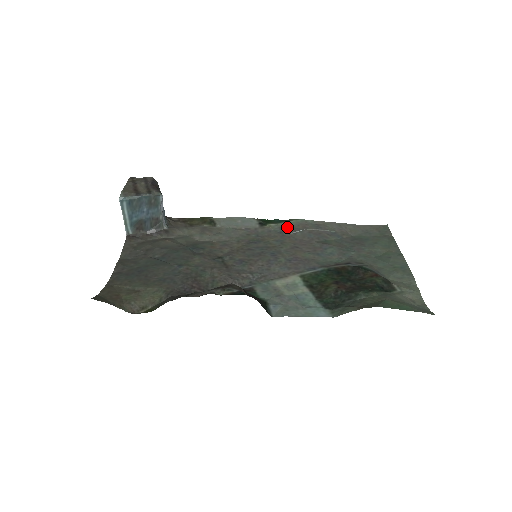
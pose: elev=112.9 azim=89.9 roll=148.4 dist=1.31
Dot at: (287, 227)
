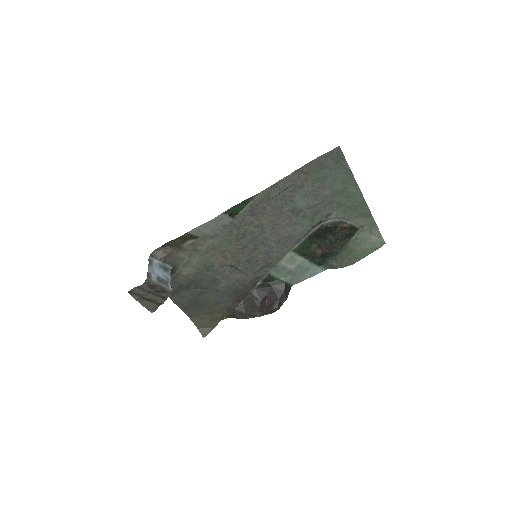
Dot at: (255, 207)
